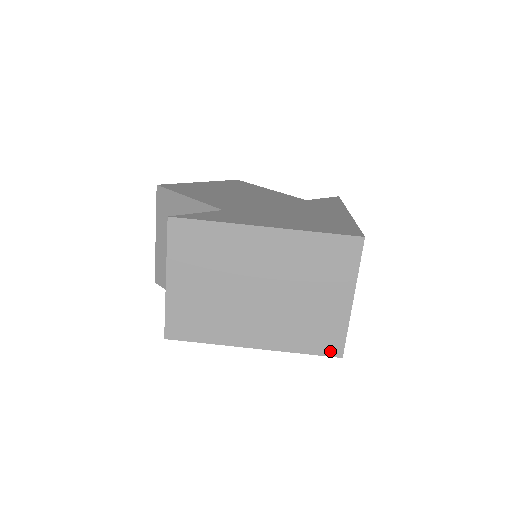
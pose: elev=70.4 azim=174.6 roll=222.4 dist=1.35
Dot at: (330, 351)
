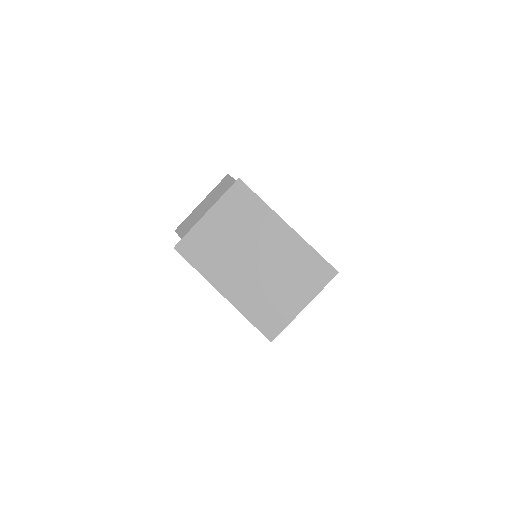
Dot at: (267, 332)
